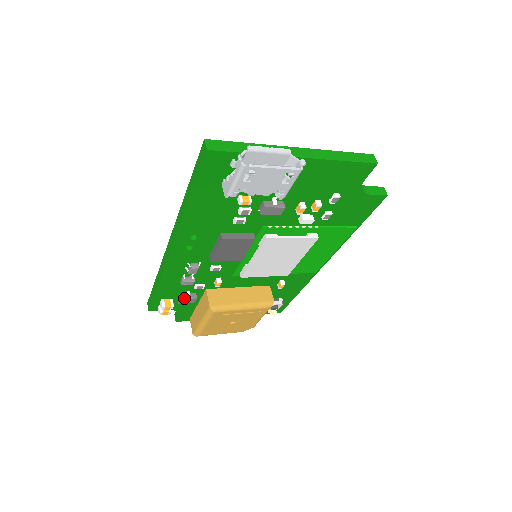
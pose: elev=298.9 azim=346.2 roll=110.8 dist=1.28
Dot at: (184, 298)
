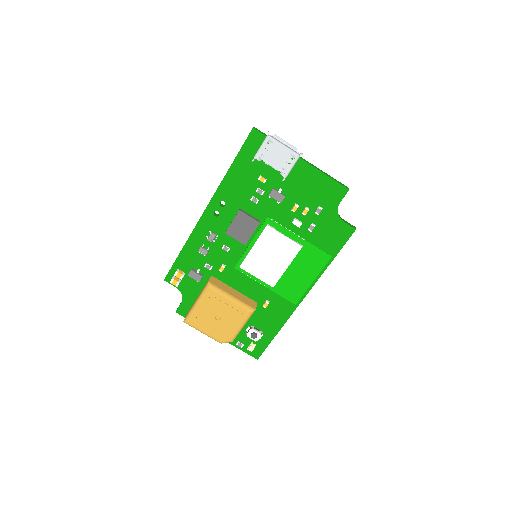
Dot at: (194, 271)
